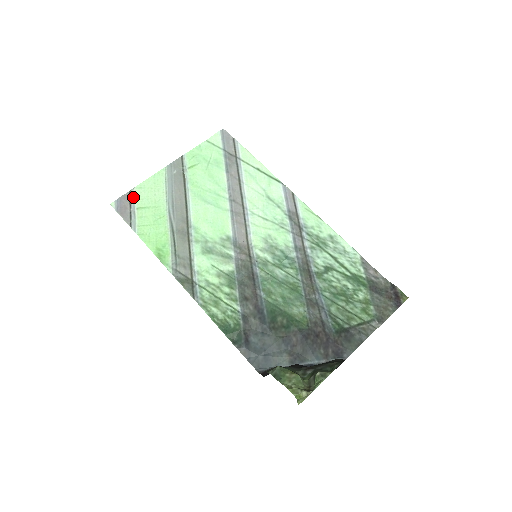
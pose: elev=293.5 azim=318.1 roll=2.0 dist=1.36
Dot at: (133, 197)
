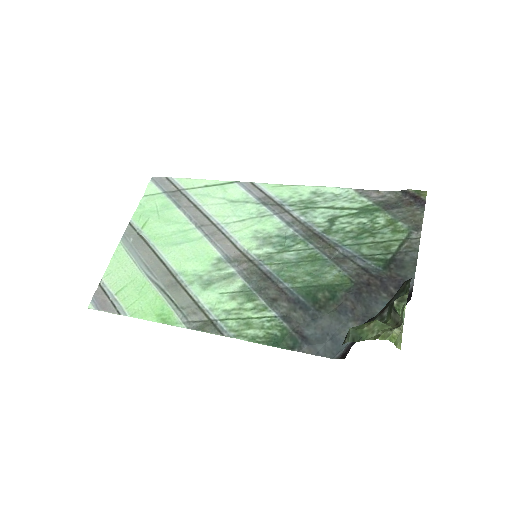
Dot at: (106, 287)
